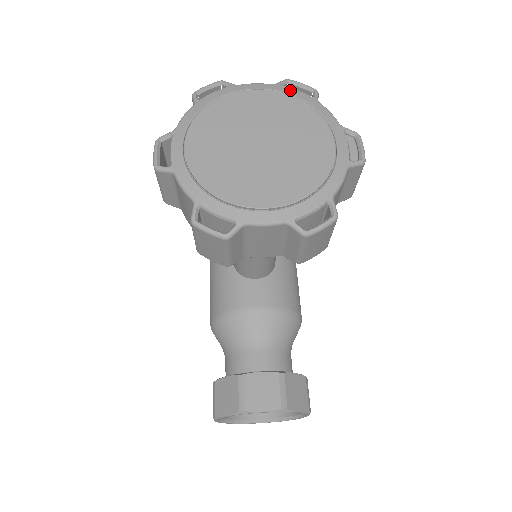
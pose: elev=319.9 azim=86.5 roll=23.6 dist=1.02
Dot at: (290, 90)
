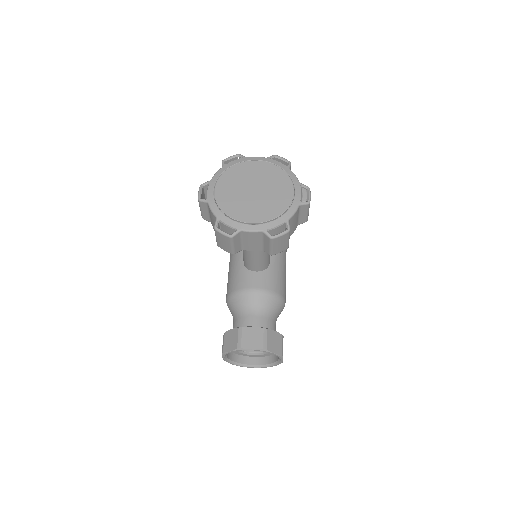
Dot at: (275, 161)
